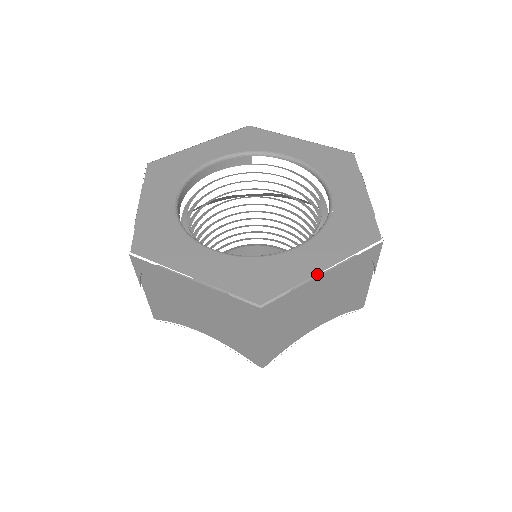
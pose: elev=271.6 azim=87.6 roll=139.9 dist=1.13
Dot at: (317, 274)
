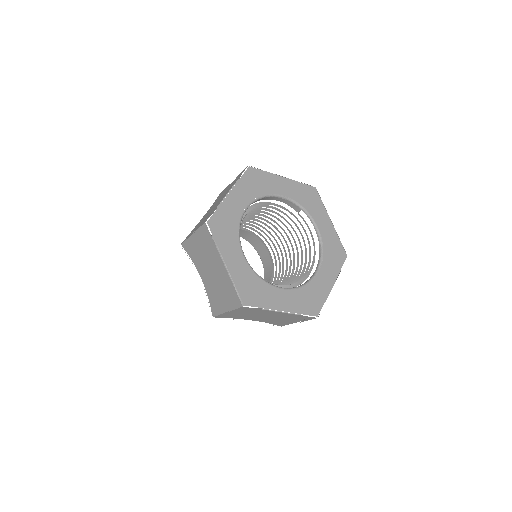
Dot at: occluded
